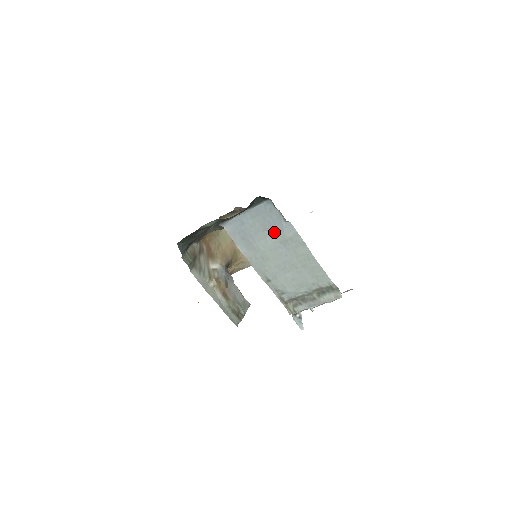
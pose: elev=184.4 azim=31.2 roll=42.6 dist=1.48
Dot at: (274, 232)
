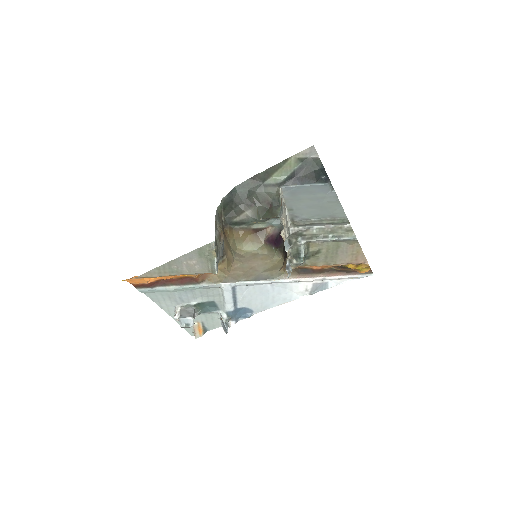
Dot at: (319, 194)
